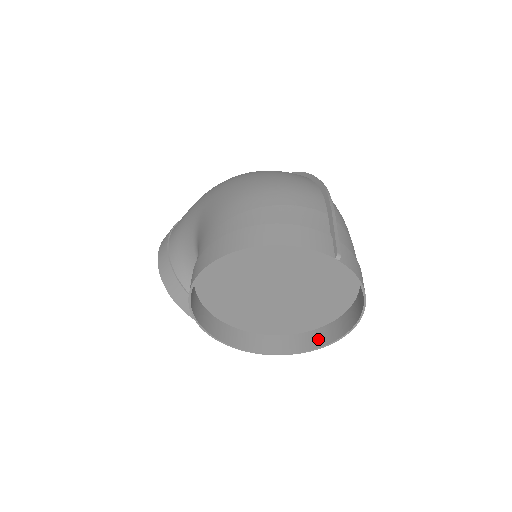
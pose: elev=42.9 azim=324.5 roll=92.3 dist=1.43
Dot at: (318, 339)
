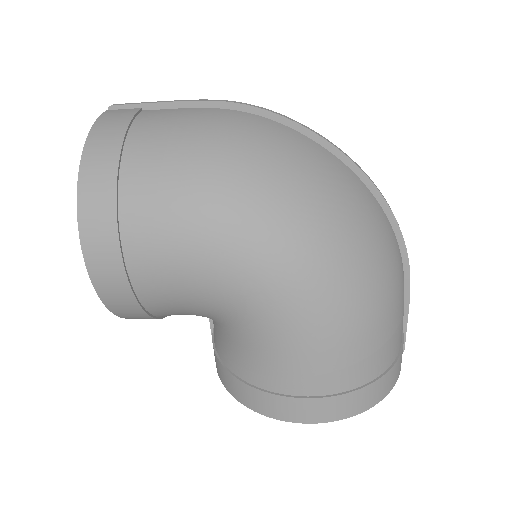
Dot at: occluded
